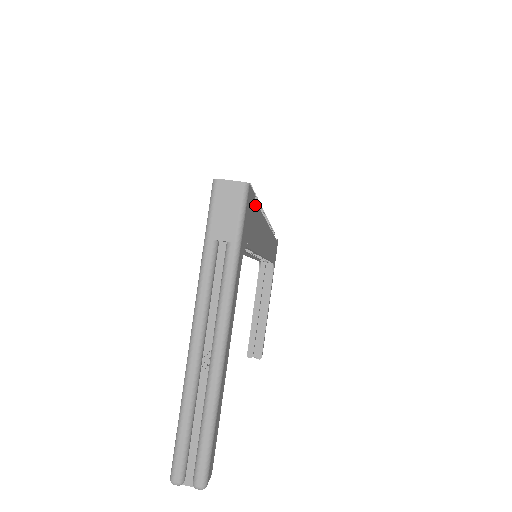
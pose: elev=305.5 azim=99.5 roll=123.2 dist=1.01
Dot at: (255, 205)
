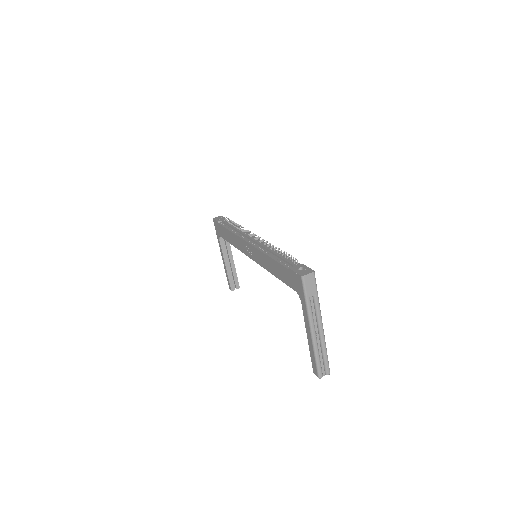
Dot at: occluded
